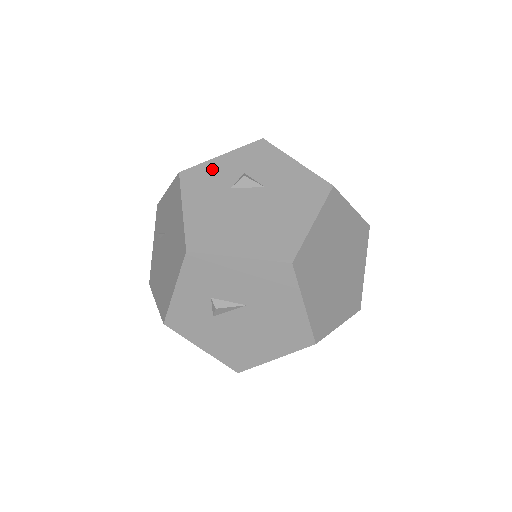
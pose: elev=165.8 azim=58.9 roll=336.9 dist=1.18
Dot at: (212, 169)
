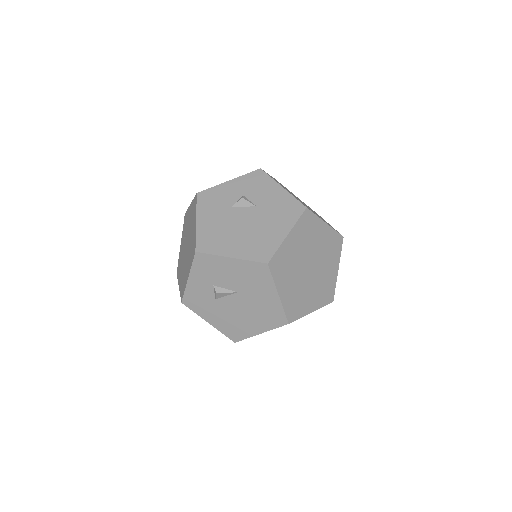
Dot at: (220, 191)
